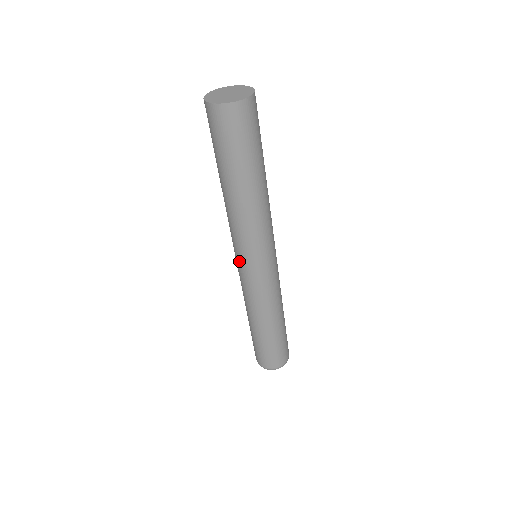
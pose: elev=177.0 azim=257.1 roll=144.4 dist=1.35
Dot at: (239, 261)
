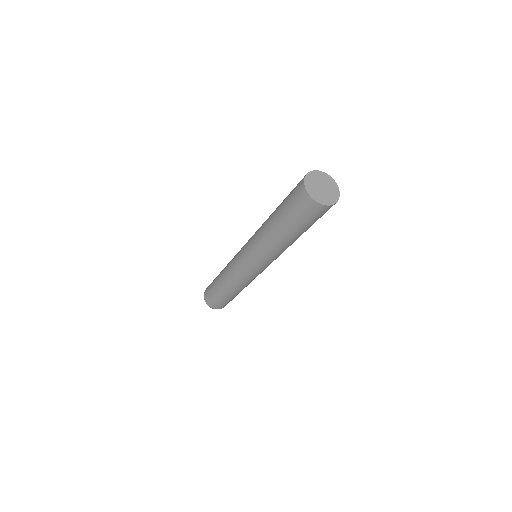
Dot at: (252, 266)
